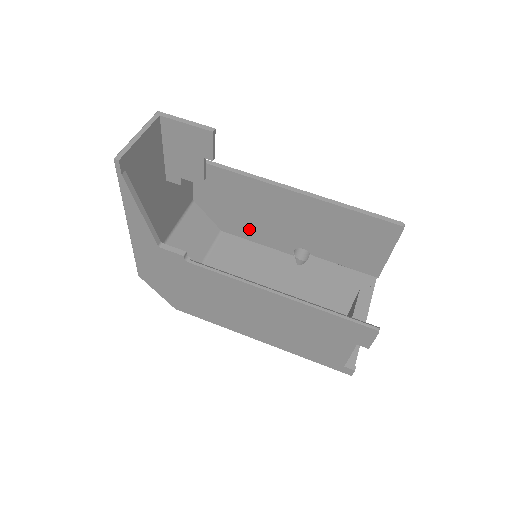
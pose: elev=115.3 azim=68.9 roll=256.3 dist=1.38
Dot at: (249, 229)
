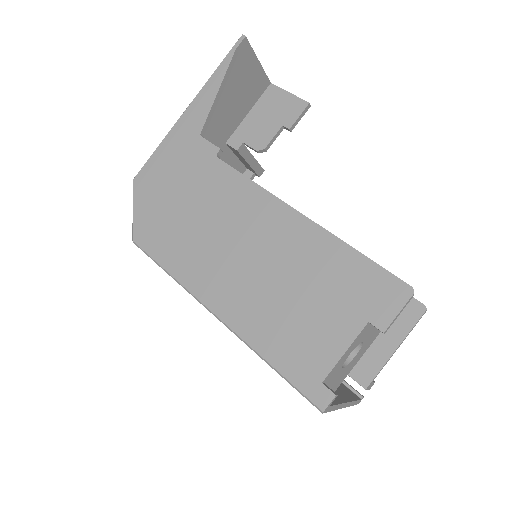
Dot at: occluded
